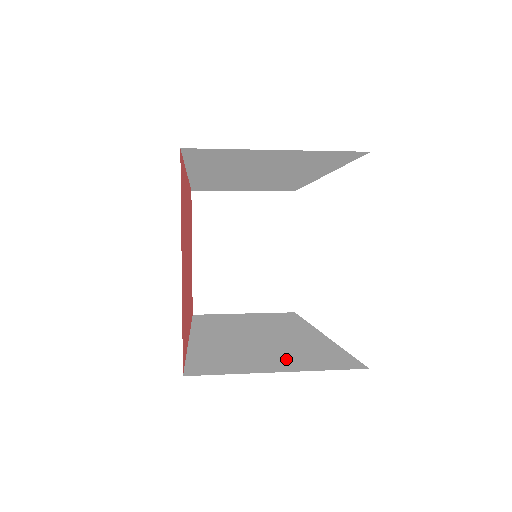
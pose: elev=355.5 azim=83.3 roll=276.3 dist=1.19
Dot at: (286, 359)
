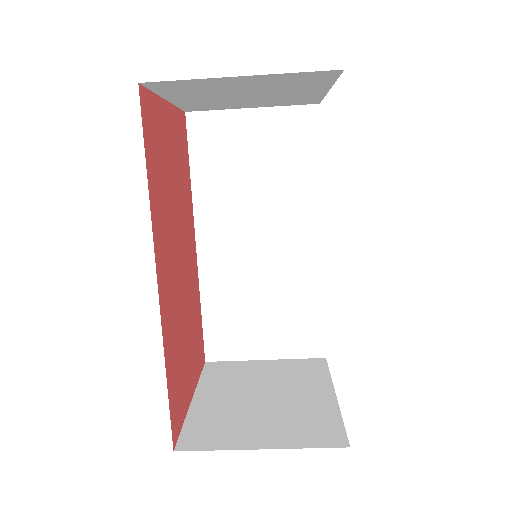
Dot at: occluded
